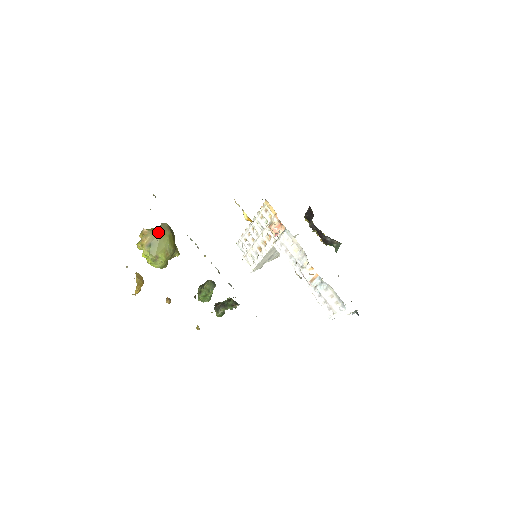
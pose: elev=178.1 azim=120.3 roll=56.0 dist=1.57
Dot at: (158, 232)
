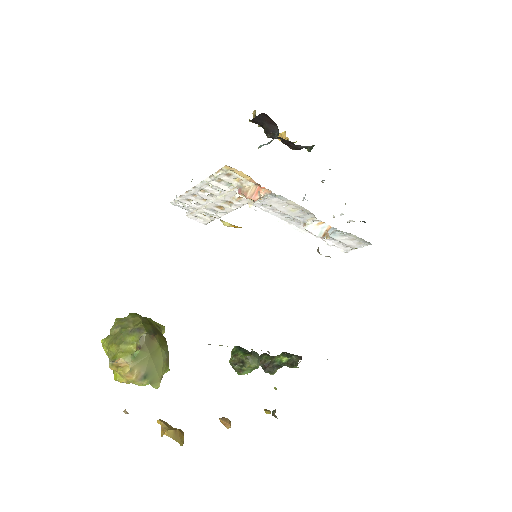
Dot at: (144, 356)
